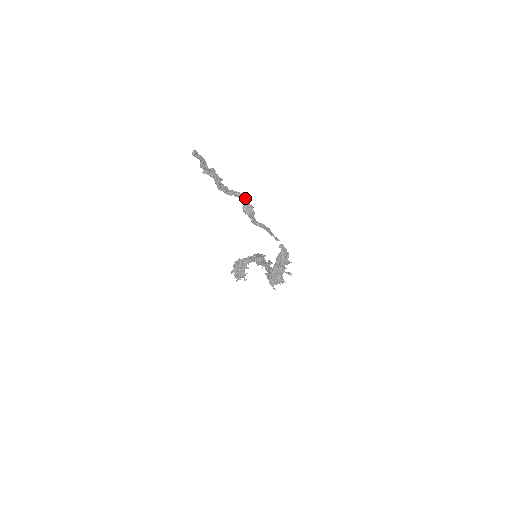
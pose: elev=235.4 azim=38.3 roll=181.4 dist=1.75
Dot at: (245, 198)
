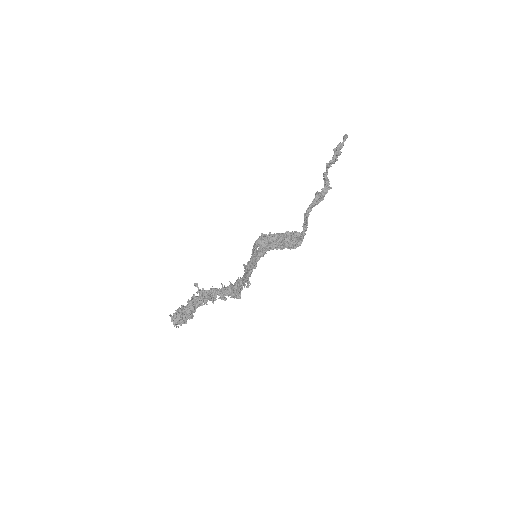
Dot at: (328, 189)
